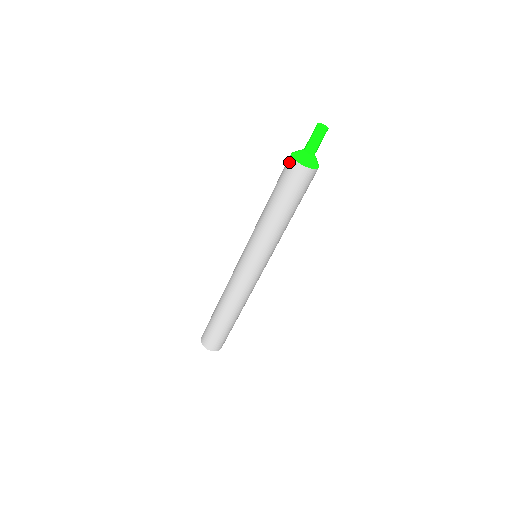
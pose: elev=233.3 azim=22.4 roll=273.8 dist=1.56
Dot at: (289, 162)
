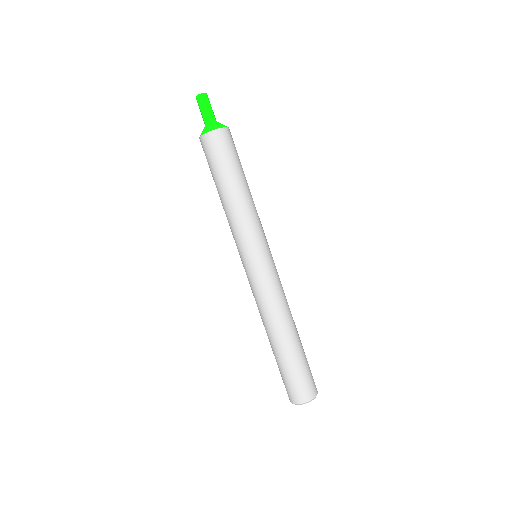
Dot at: (201, 144)
